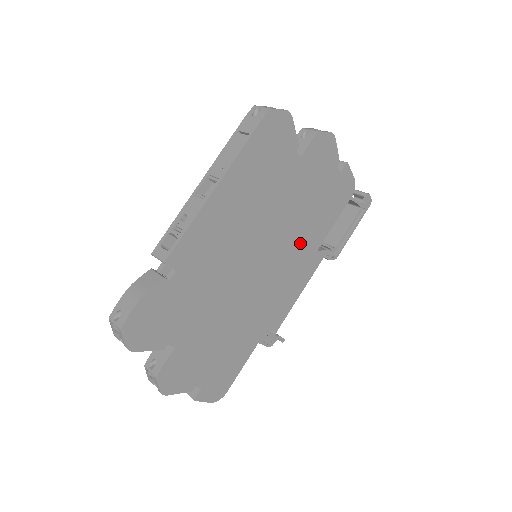
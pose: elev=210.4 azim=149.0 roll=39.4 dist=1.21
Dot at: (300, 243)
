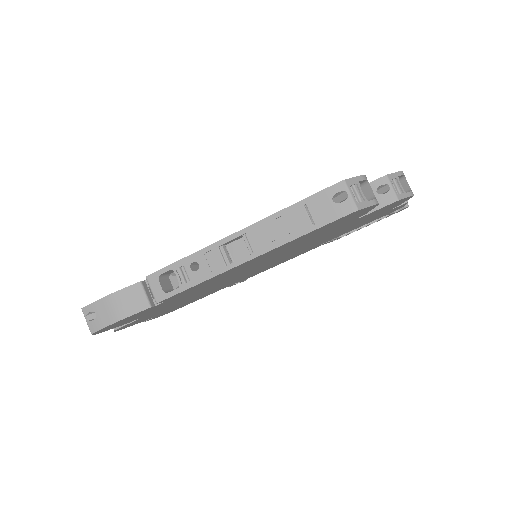
Dot at: (307, 248)
